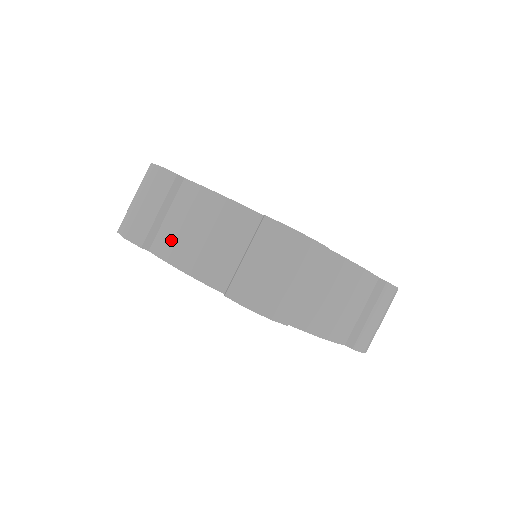
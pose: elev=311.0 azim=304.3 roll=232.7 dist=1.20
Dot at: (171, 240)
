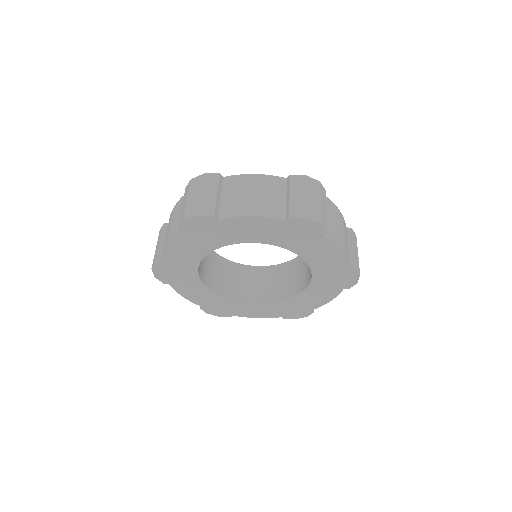
Dot at: (234, 206)
